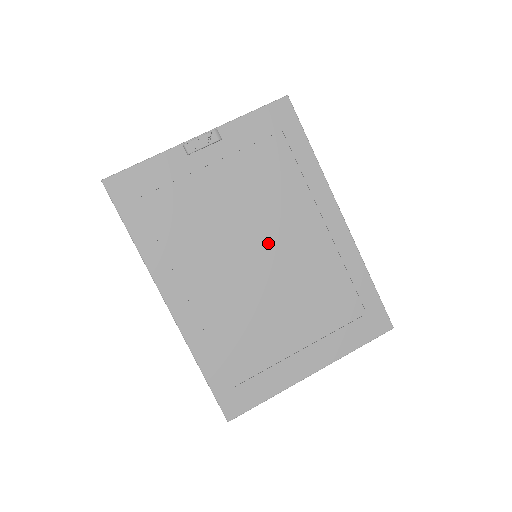
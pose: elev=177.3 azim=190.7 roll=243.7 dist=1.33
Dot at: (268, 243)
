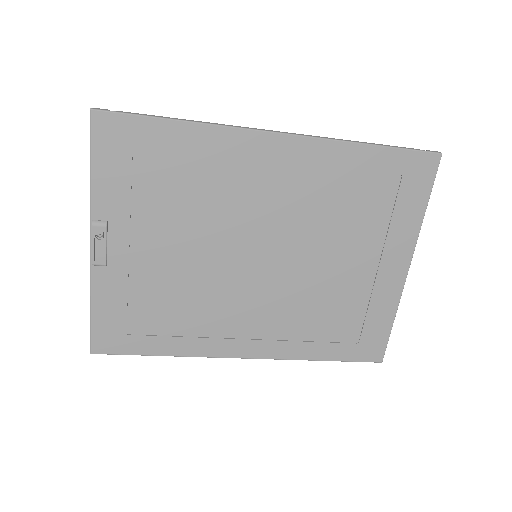
Dot at: (251, 237)
